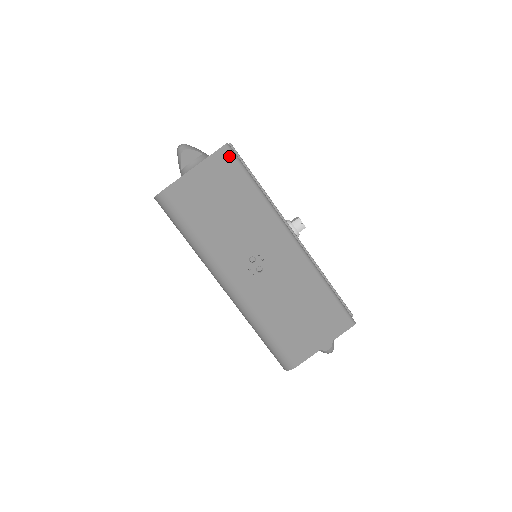
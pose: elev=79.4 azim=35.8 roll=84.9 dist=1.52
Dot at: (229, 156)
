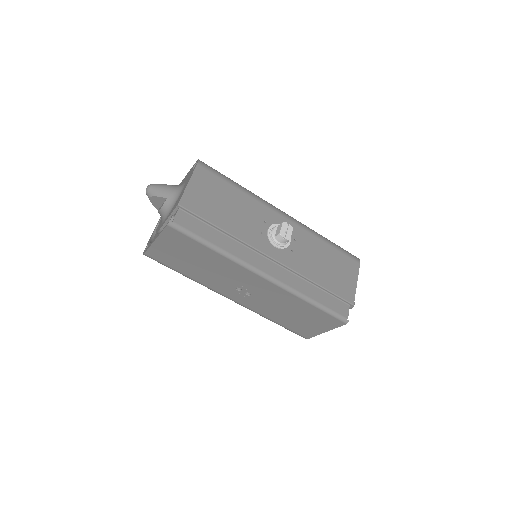
Dot at: (176, 232)
